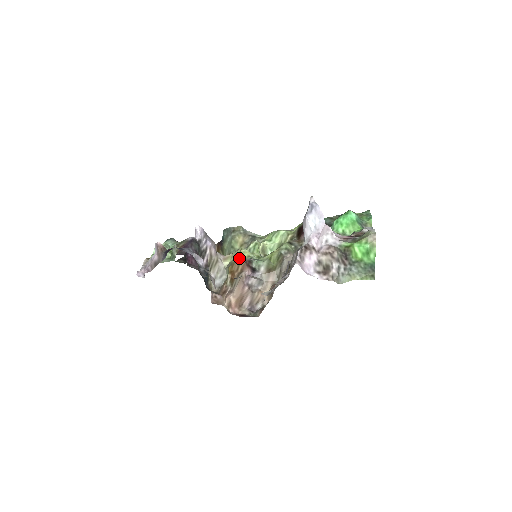
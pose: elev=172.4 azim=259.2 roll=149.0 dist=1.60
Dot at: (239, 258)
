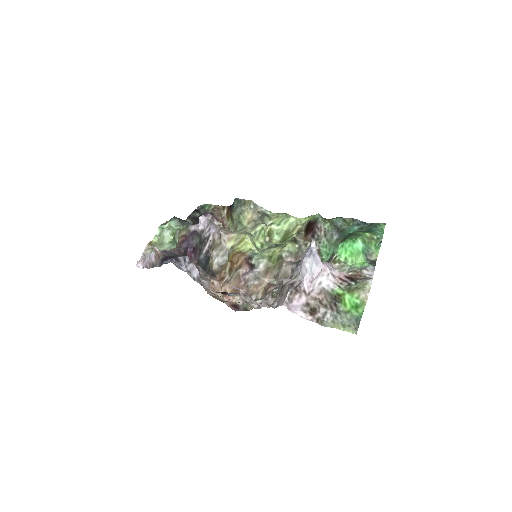
Dot at: (241, 247)
